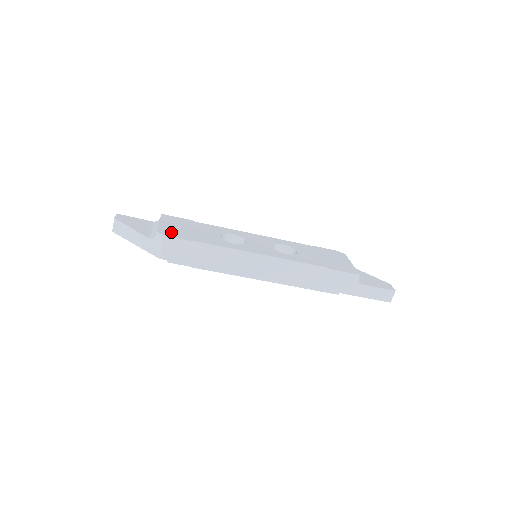
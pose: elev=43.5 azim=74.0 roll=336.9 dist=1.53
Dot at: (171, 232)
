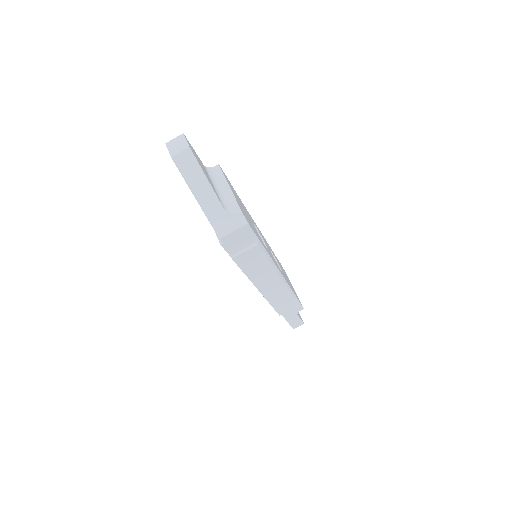
Dot at: occluded
